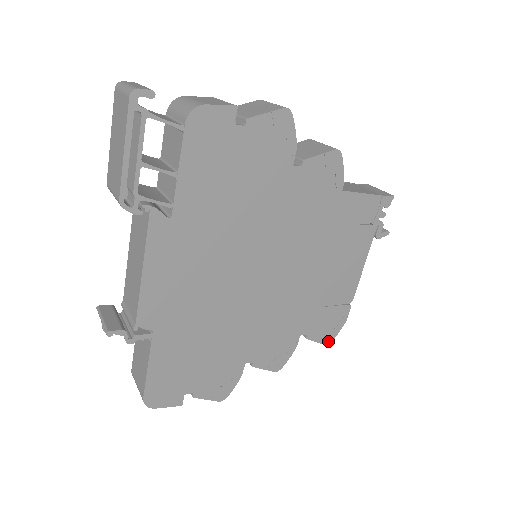
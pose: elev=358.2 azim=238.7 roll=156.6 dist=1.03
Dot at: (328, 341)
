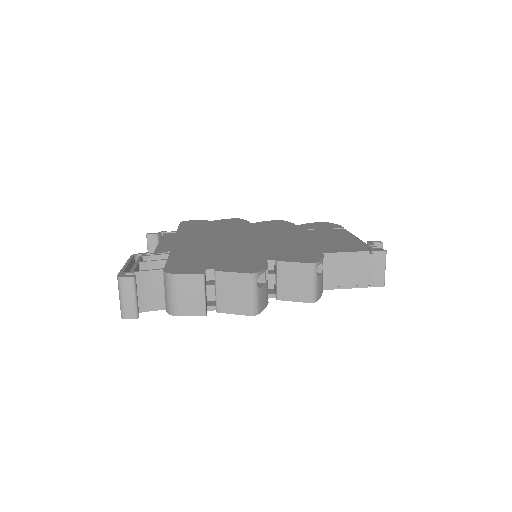
Dot at: occluded
